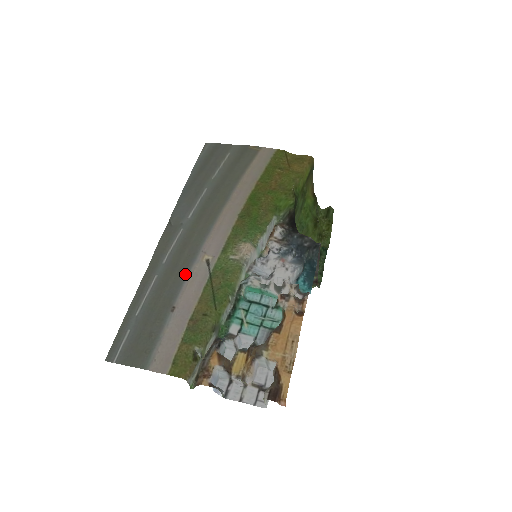
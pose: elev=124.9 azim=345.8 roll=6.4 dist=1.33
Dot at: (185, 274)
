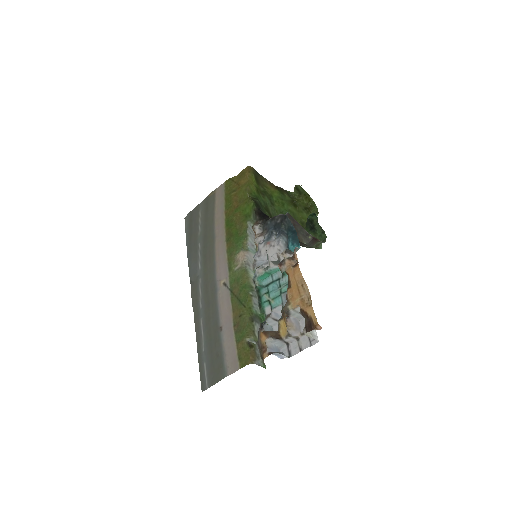
Dot at: (216, 303)
